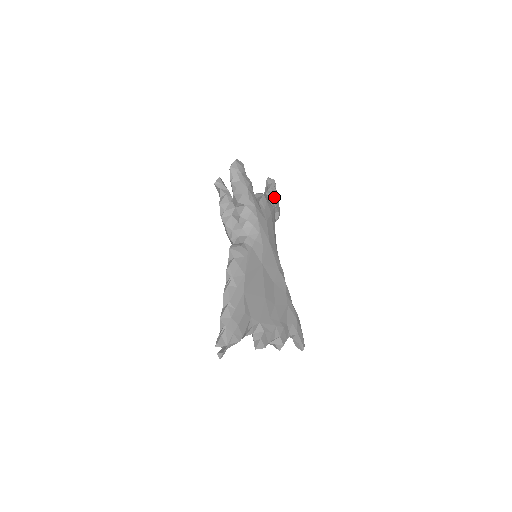
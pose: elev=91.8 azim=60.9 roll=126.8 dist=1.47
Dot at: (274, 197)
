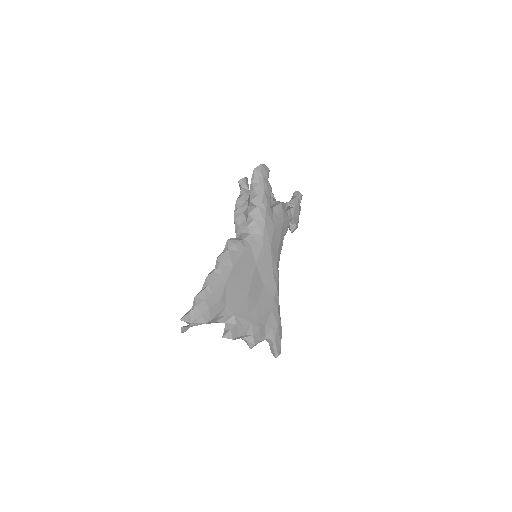
Dot at: (294, 209)
